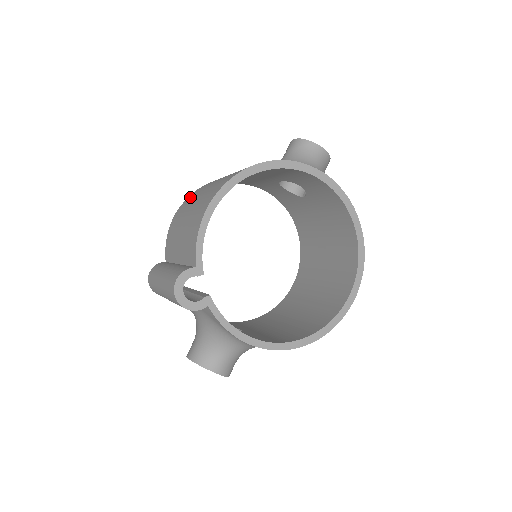
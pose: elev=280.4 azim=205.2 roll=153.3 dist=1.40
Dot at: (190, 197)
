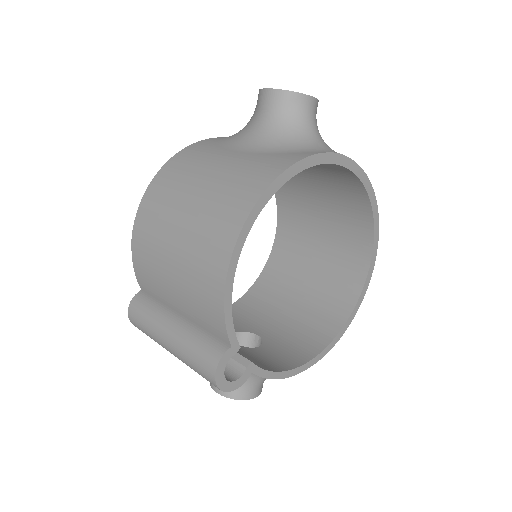
Dot at: (149, 208)
